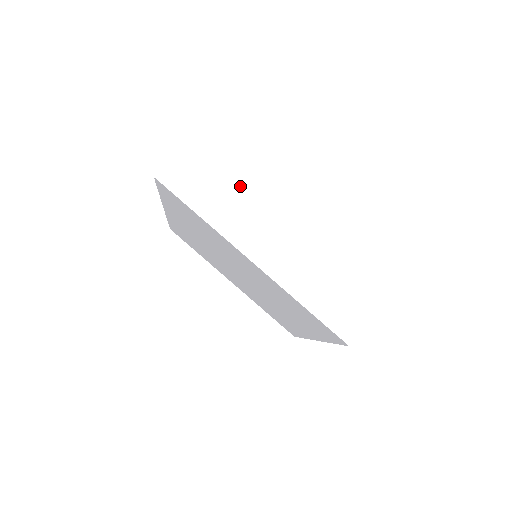
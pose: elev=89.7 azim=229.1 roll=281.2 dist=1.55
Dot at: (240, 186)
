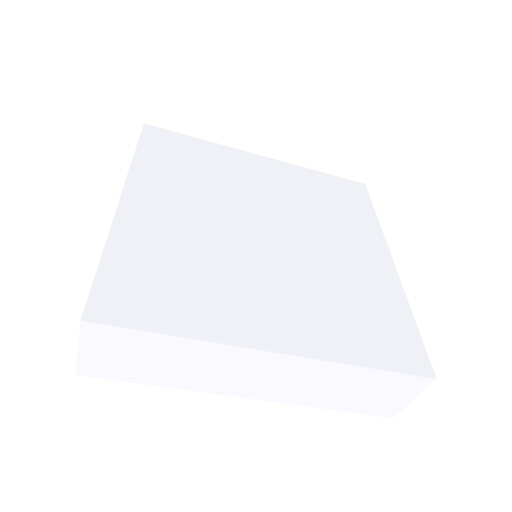
Dot at: (187, 350)
